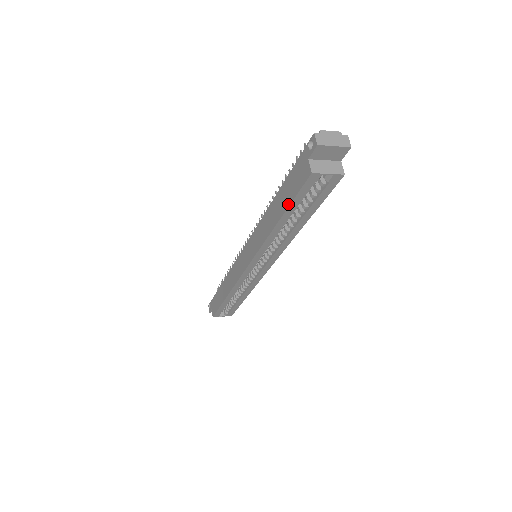
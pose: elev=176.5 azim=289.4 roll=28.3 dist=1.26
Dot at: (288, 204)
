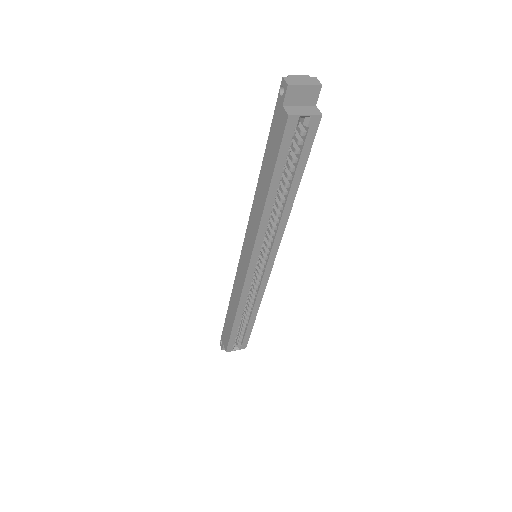
Dot at: (273, 165)
